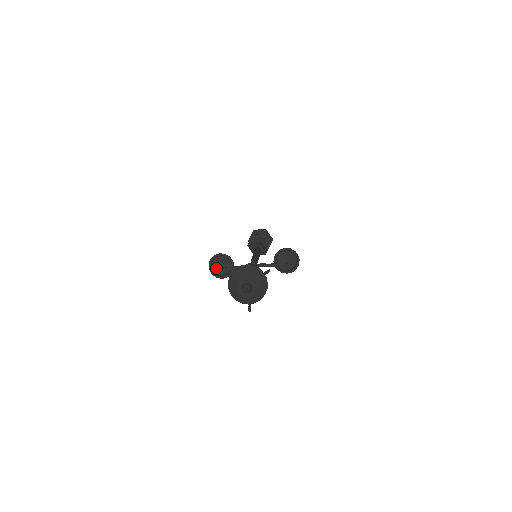
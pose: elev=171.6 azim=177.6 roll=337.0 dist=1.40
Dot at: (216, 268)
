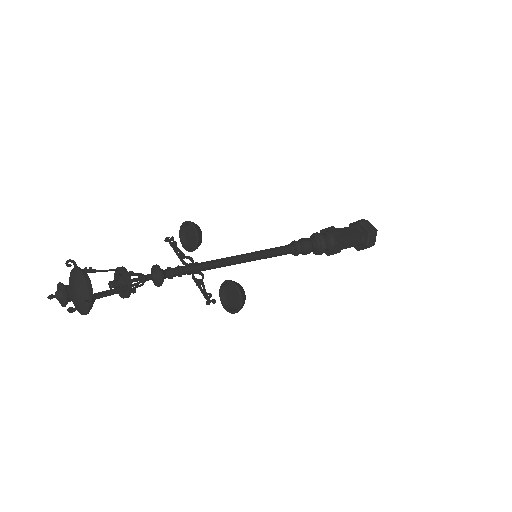
Dot at: (188, 233)
